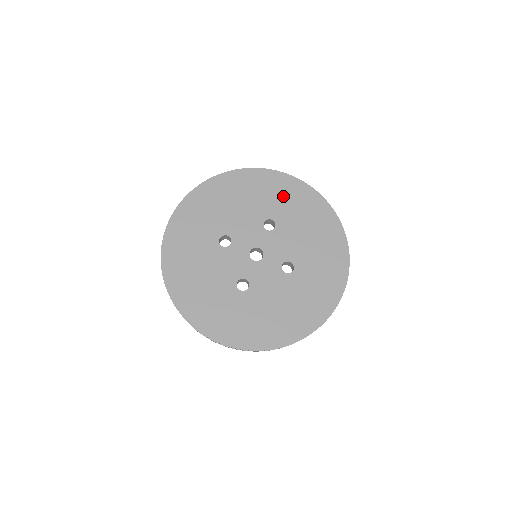
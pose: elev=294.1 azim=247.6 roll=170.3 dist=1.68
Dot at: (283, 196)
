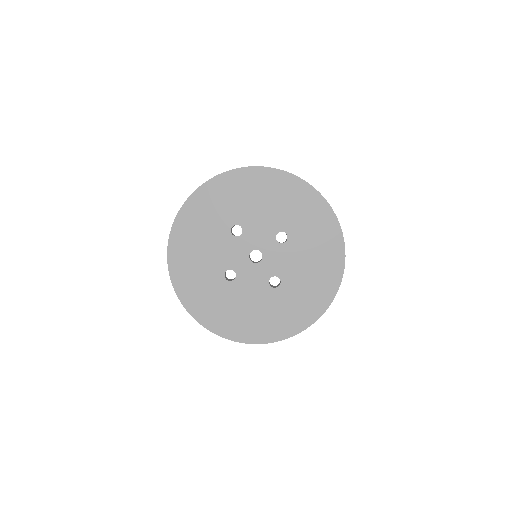
Dot at: (309, 218)
